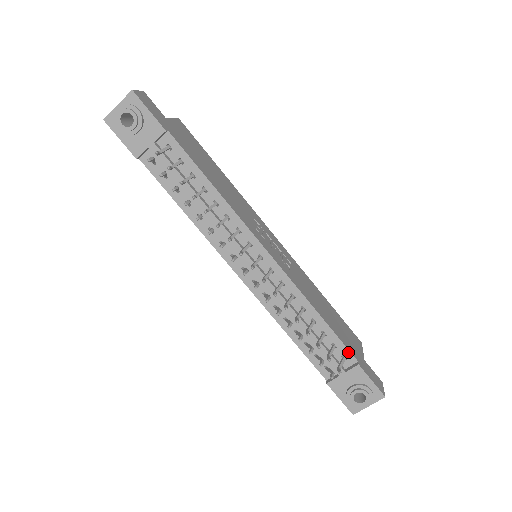
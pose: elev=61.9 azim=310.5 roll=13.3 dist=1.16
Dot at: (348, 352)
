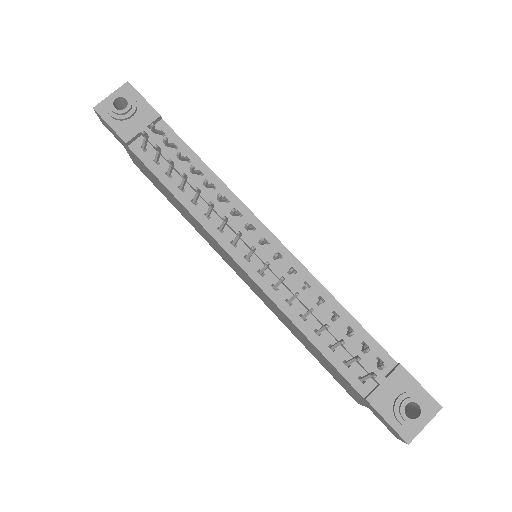
Dot at: (383, 352)
